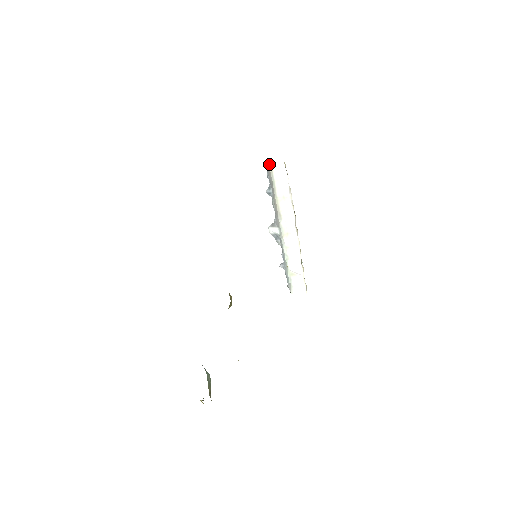
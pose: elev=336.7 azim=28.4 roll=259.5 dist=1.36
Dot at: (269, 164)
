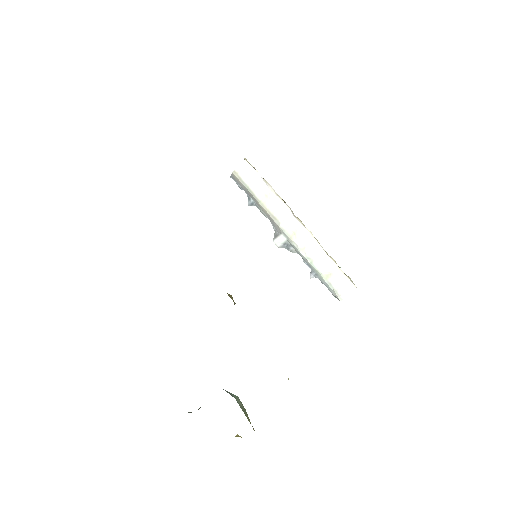
Dot at: (233, 173)
